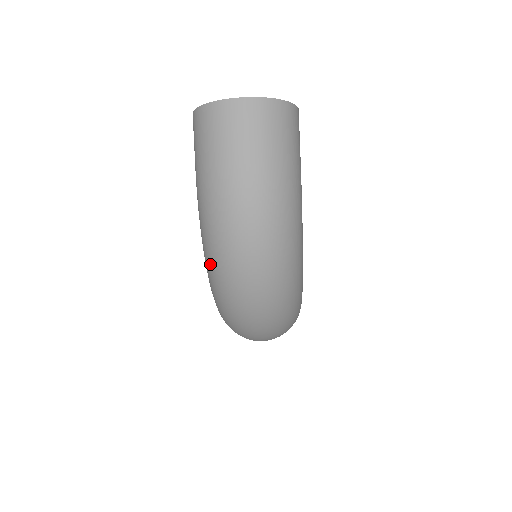
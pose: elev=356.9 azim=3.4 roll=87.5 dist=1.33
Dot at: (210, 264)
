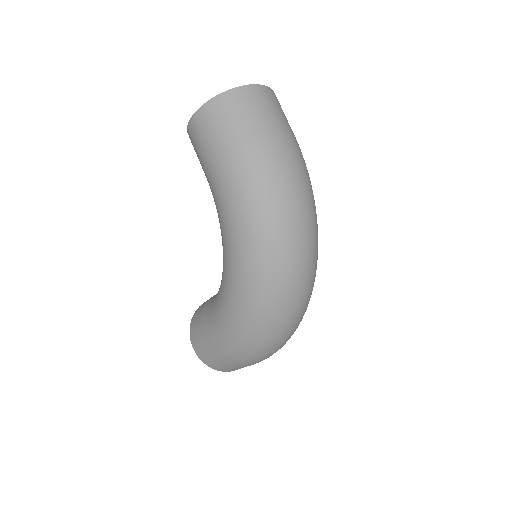
Dot at: (256, 244)
